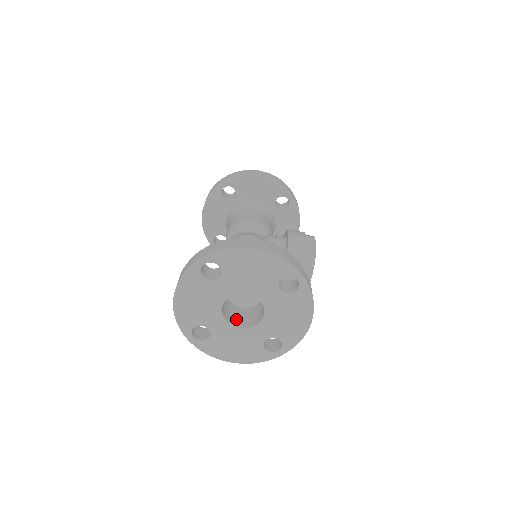
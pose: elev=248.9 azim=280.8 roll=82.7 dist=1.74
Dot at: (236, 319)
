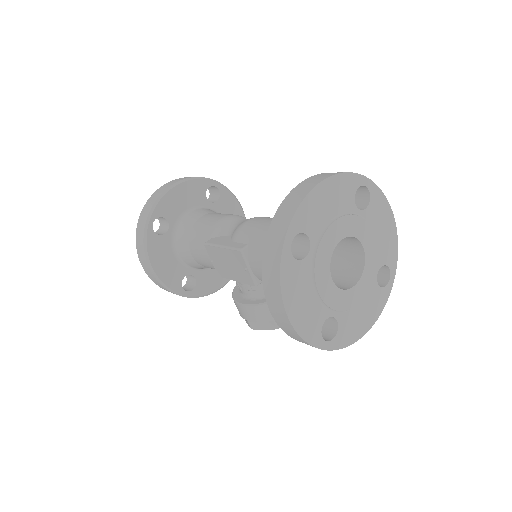
Dot at: occluded
